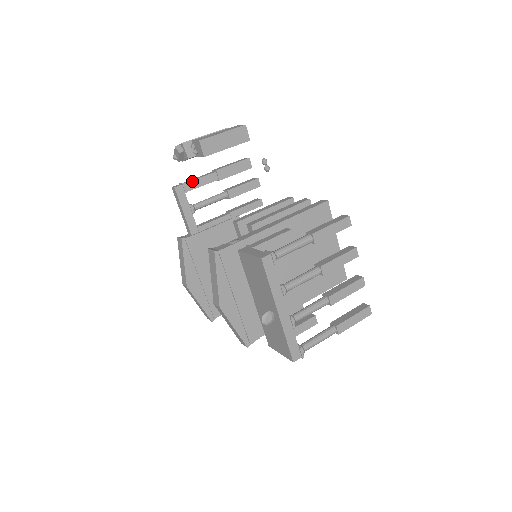
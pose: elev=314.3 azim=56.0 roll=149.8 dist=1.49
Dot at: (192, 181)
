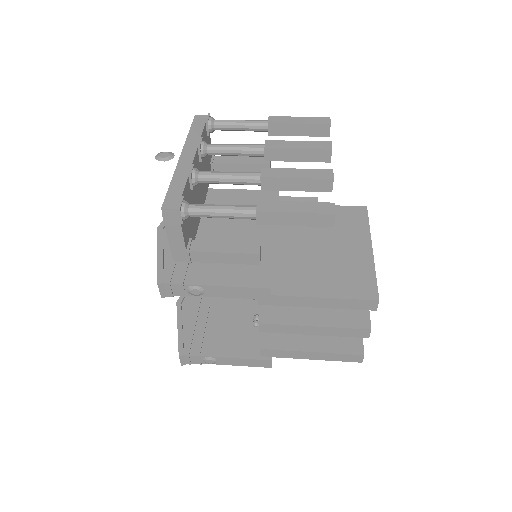
Dot at: occluded
